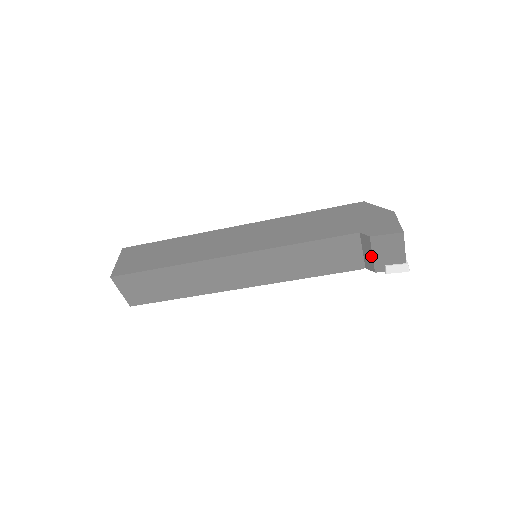
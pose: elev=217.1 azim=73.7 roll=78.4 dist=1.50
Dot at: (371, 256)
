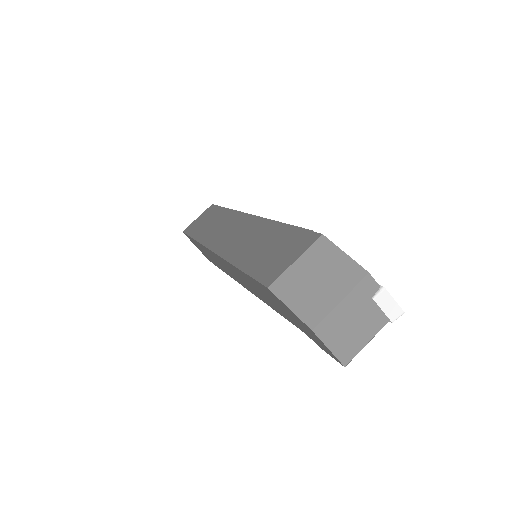
Dot at: occluded
